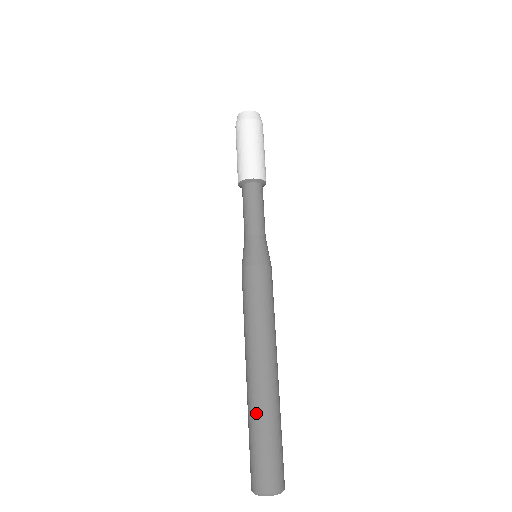
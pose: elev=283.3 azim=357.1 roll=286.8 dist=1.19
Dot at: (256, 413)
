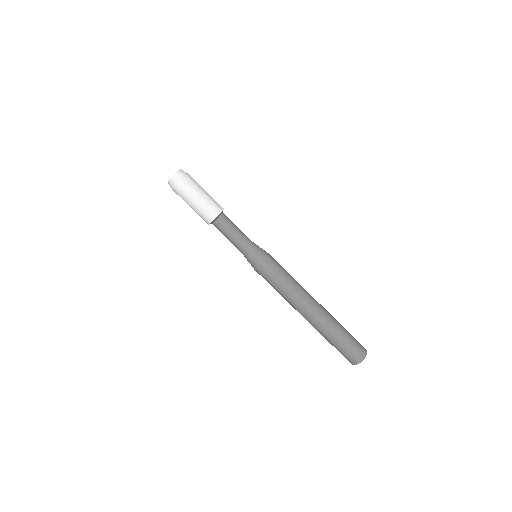
Dot at: (328, 332)
